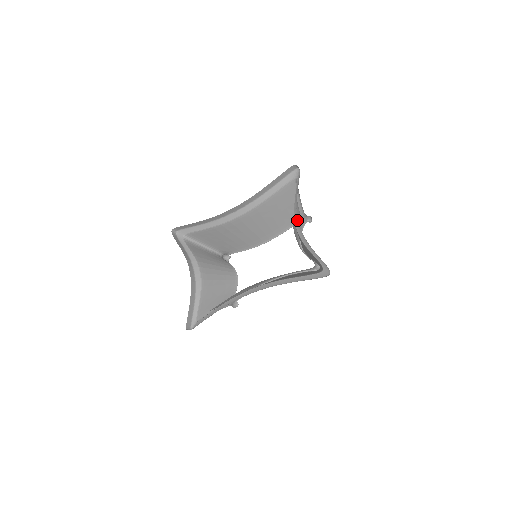
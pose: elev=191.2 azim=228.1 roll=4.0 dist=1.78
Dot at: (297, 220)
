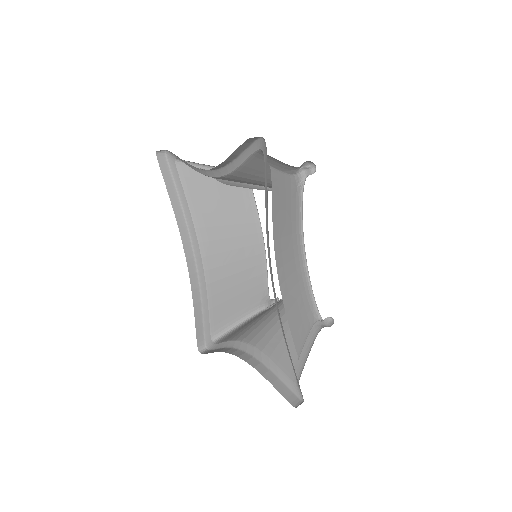
Dot at: (208, 172)
